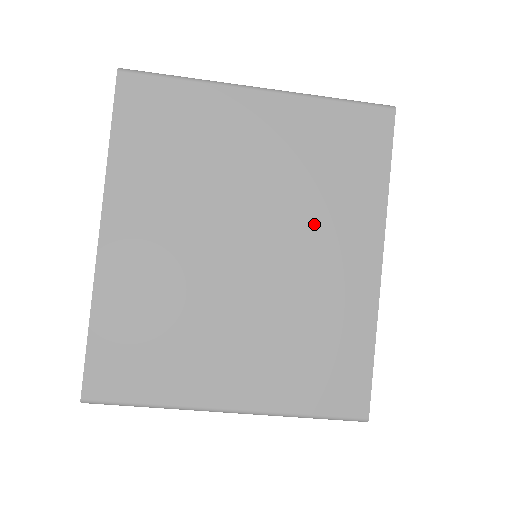
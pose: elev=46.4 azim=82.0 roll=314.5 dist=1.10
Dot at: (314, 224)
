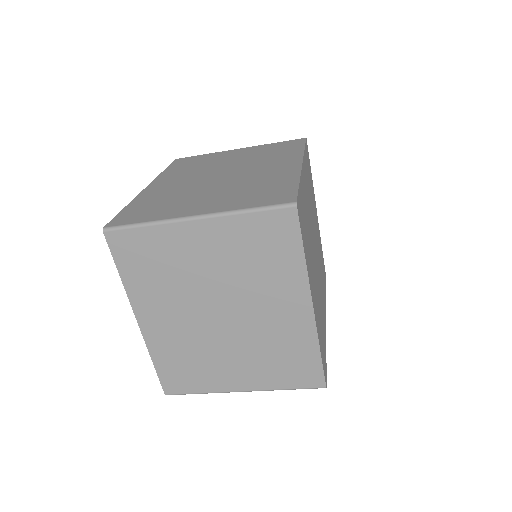
Dot at: (260, 293)
